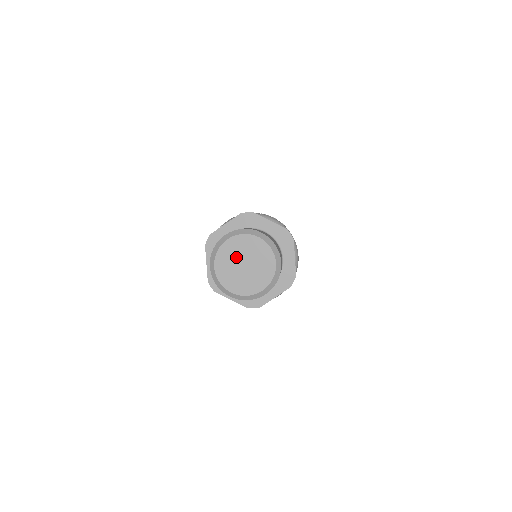
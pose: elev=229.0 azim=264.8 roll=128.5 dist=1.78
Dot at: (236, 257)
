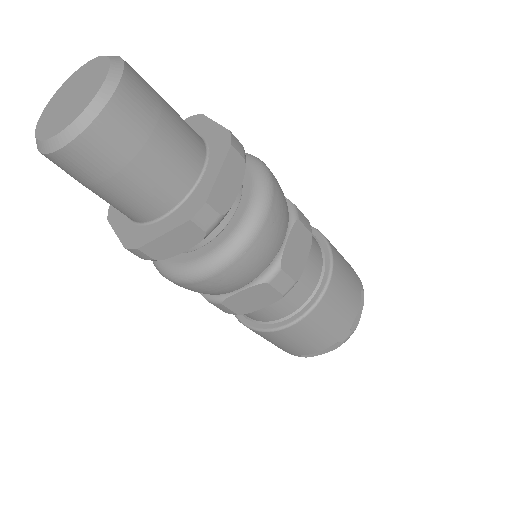
Dot at: (59, 104)
